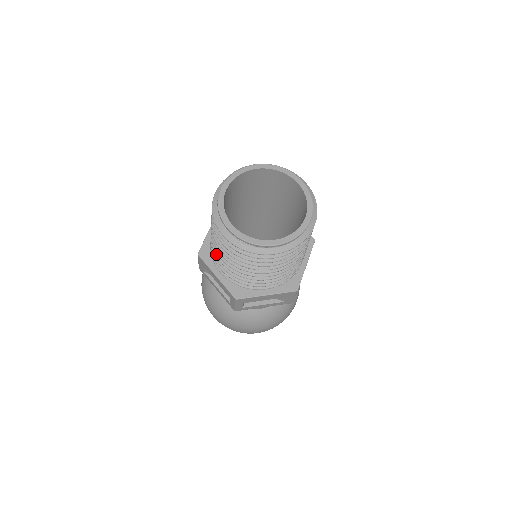
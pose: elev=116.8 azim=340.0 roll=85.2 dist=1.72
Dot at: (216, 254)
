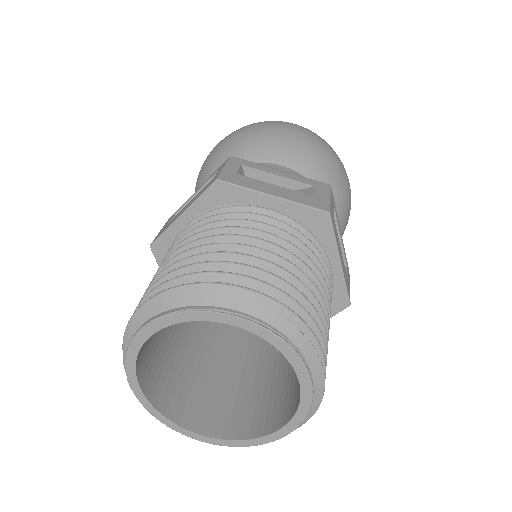
Dot at: occluded
